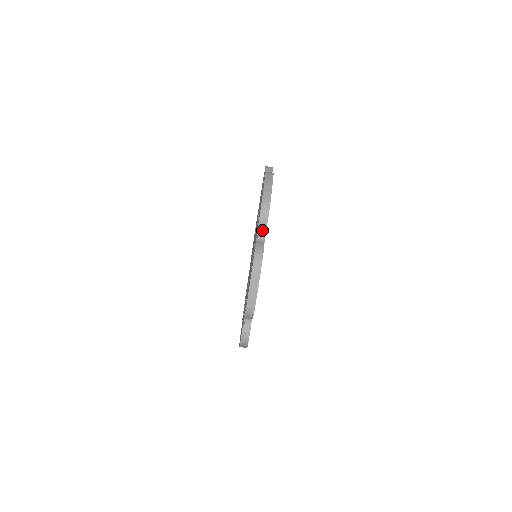
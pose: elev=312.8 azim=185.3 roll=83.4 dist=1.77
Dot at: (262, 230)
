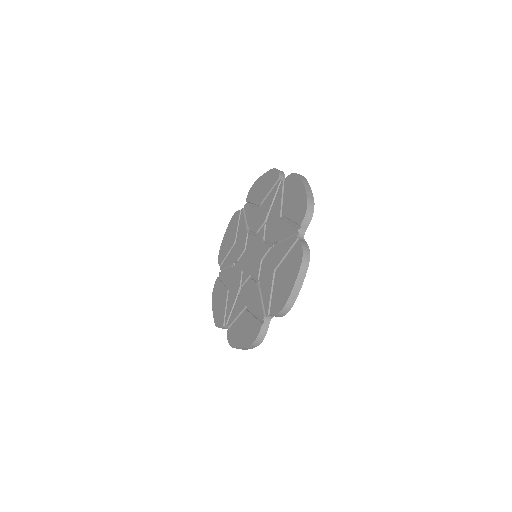
Dot at: occluded
